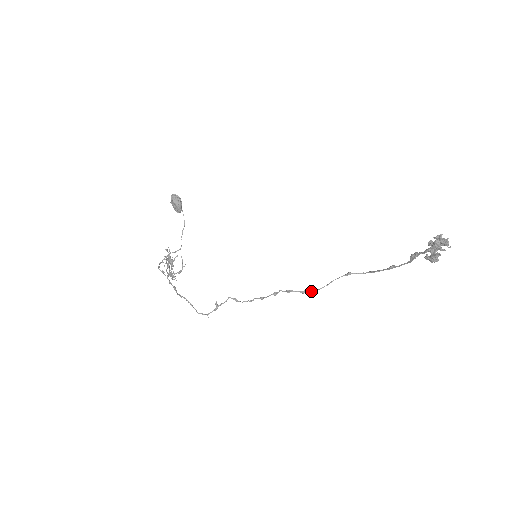
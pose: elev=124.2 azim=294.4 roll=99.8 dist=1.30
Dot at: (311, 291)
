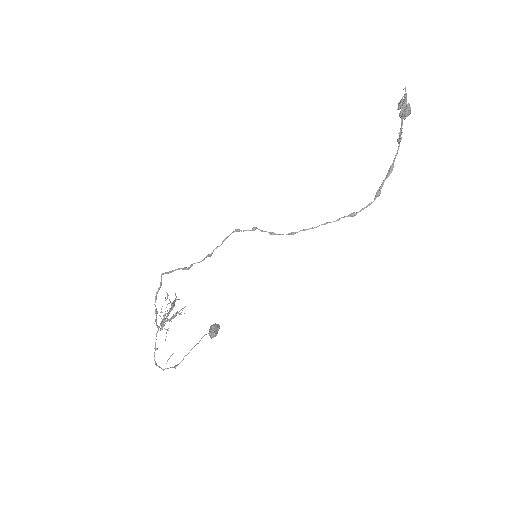
Dot at: (302, 230)
